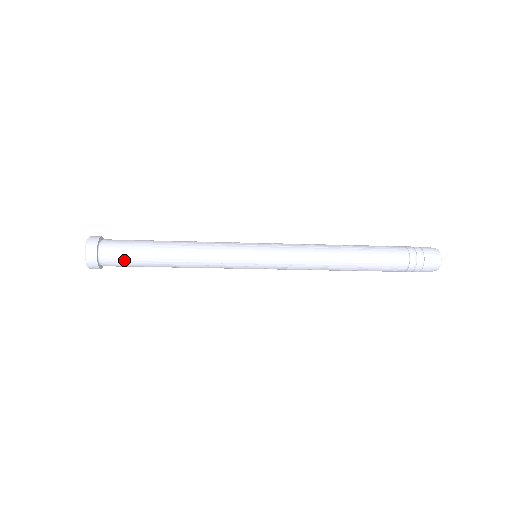
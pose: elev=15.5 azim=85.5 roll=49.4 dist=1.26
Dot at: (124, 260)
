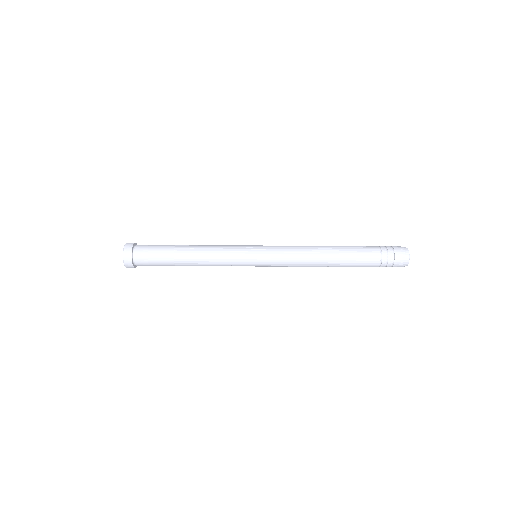
Dot at: (153, 264)
